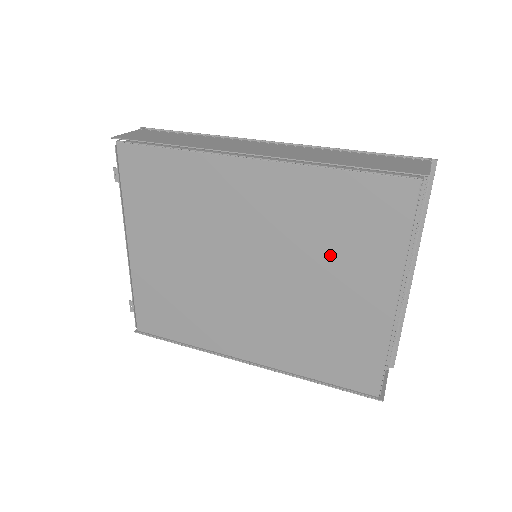
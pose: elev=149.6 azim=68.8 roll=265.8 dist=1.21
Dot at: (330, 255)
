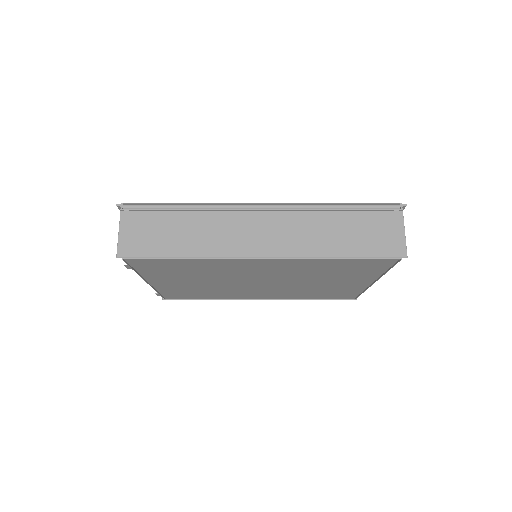
Dot at: (327, 276)
